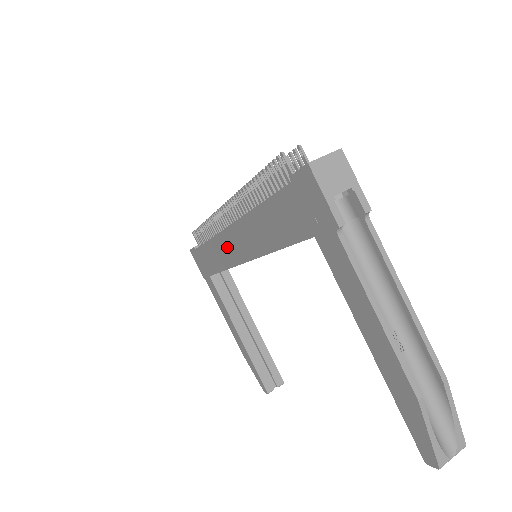
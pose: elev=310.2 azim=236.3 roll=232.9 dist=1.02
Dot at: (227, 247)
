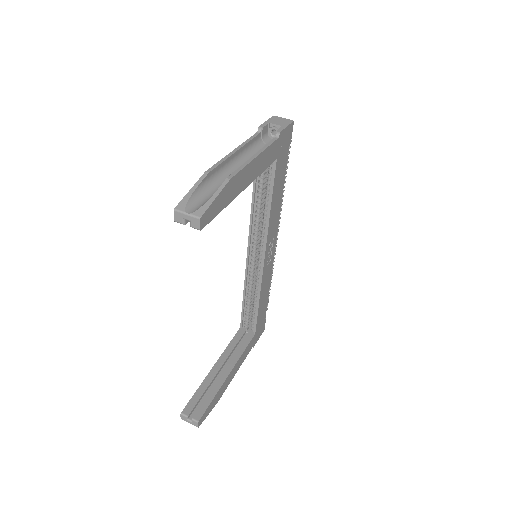
Dot at: occluded
